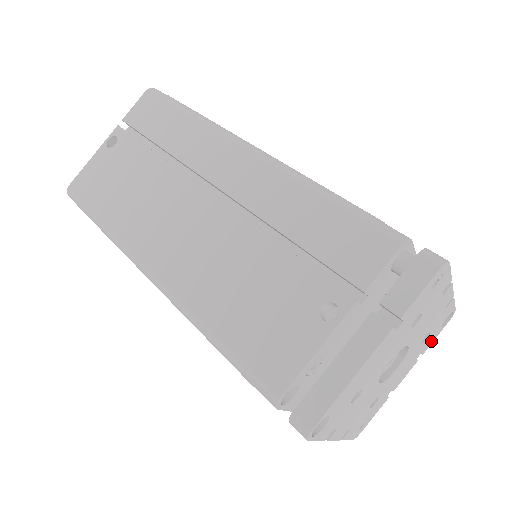
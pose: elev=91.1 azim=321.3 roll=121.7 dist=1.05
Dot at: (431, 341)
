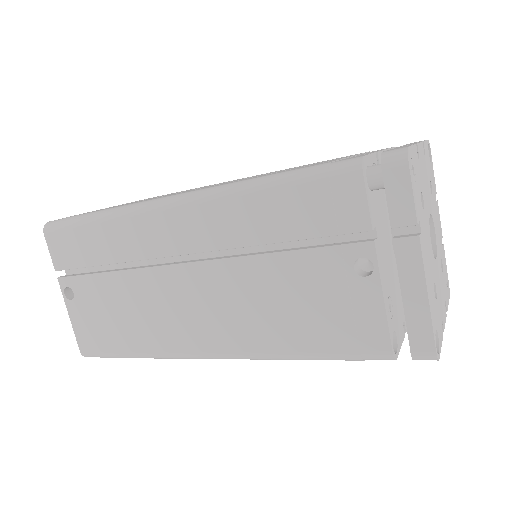
Dot at: (433, 179)
